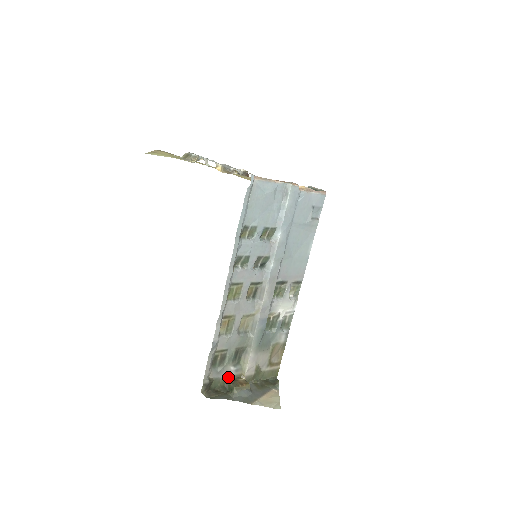
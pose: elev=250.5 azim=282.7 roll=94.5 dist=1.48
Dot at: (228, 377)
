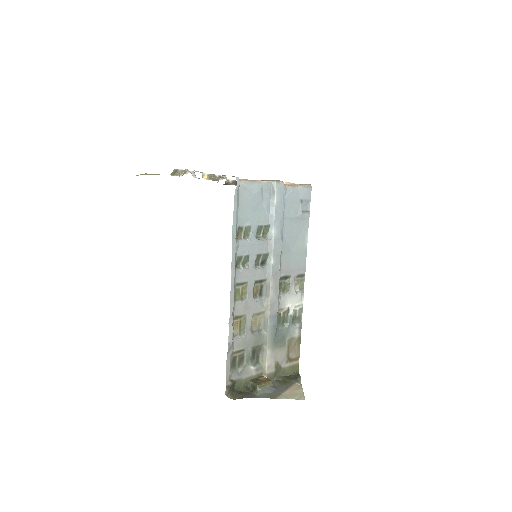
Dot at: (250, 377)
